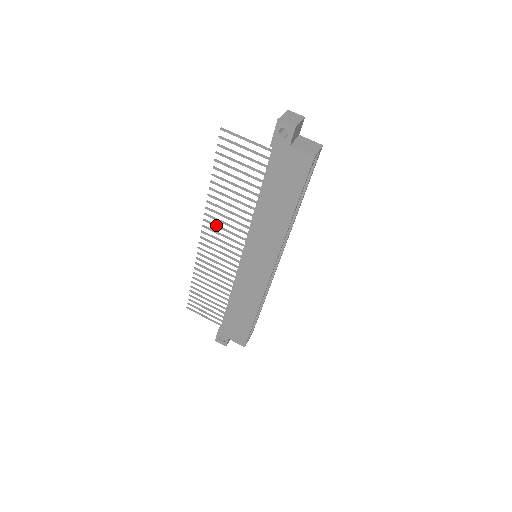
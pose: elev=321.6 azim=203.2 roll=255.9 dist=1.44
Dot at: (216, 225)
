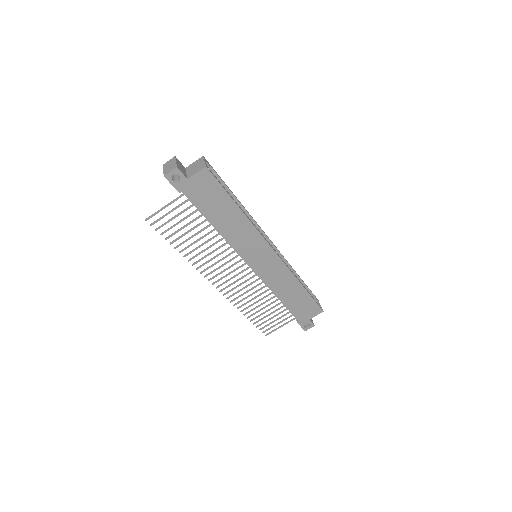
Dot at: (214, 270)
